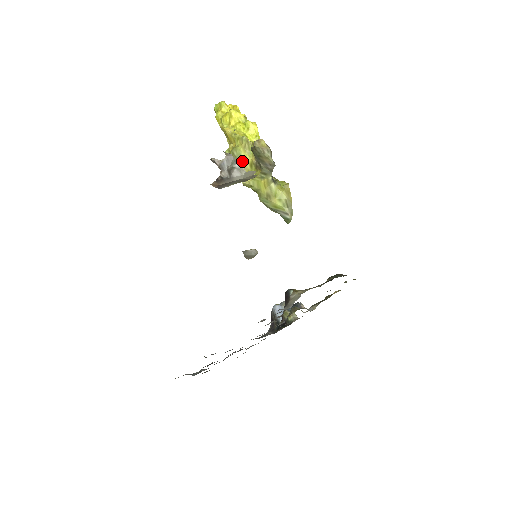
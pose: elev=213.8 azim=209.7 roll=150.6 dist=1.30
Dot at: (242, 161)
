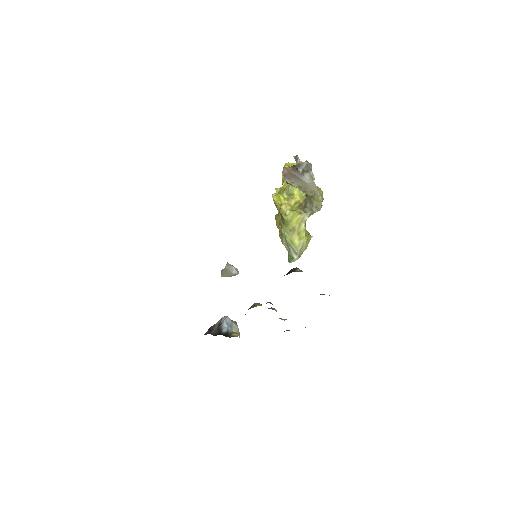
Dot at: (291, 196)
